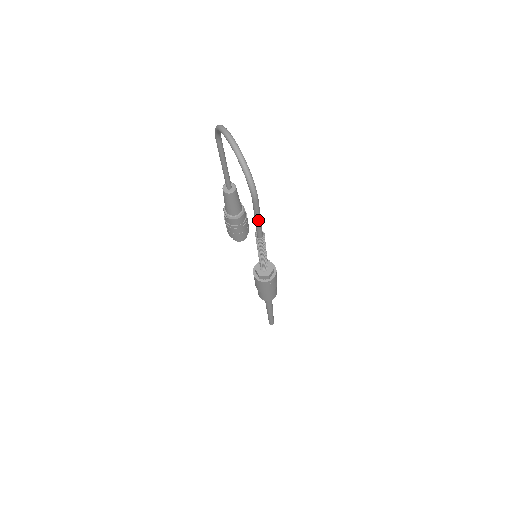
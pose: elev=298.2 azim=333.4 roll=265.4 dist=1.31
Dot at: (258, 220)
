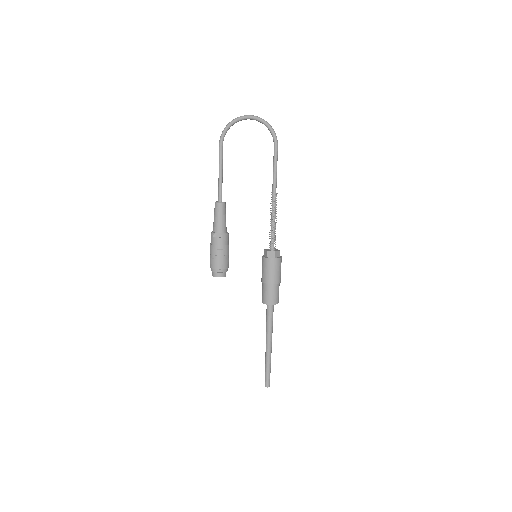
Dot at: occluded
